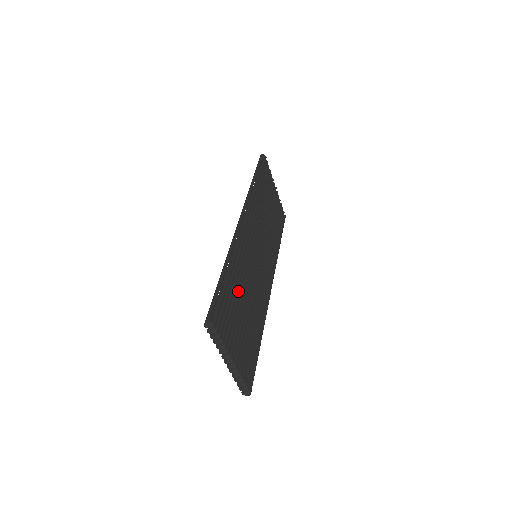
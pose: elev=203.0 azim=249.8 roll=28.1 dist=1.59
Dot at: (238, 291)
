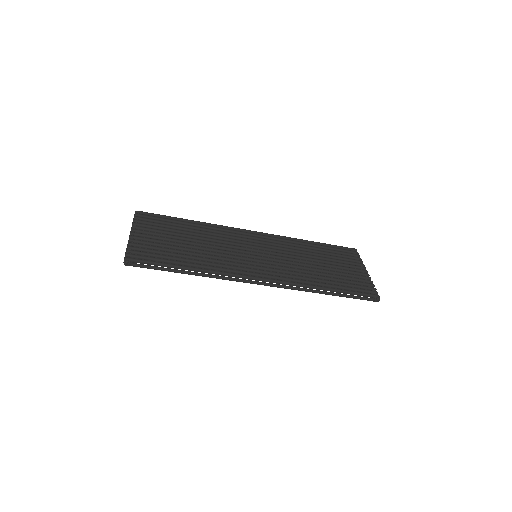
Dot at: (190, 232)
